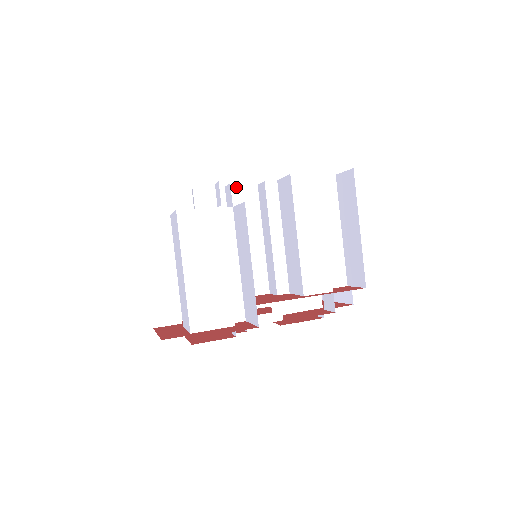
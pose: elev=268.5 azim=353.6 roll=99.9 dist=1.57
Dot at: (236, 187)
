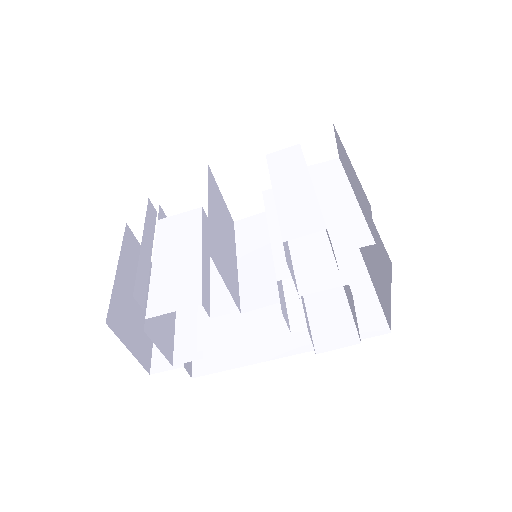
Dot at: (246, 218)
